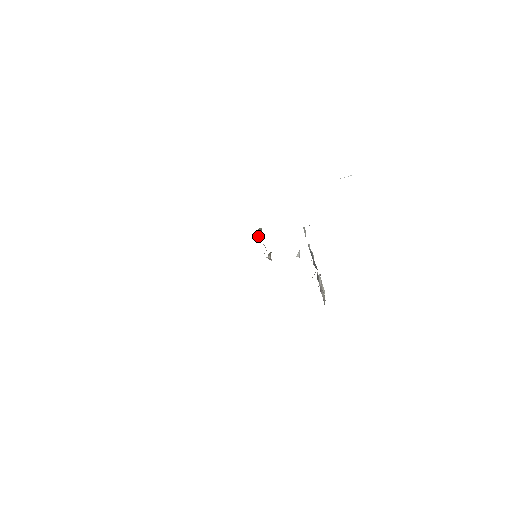
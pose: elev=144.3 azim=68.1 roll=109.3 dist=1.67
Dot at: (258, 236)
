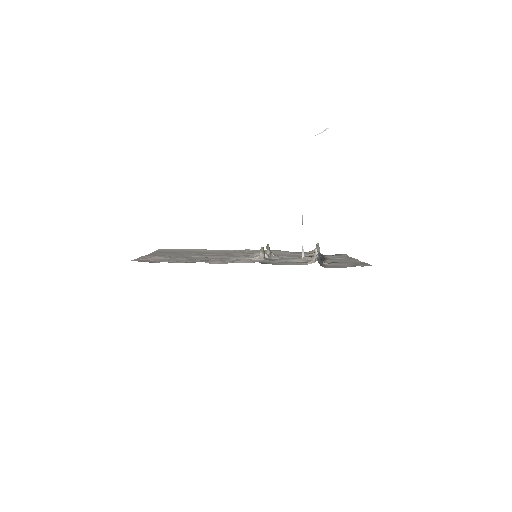
Dot at: (263, 259)
